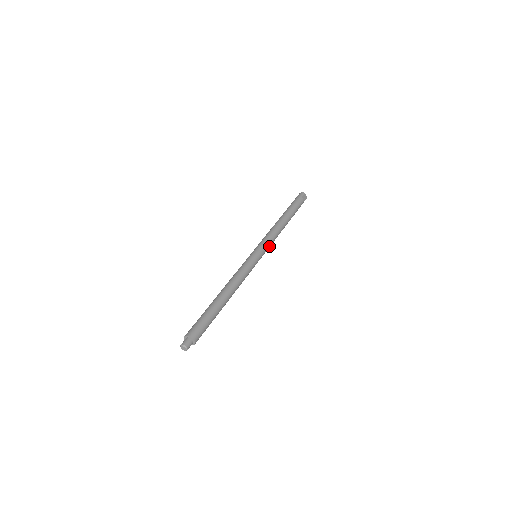
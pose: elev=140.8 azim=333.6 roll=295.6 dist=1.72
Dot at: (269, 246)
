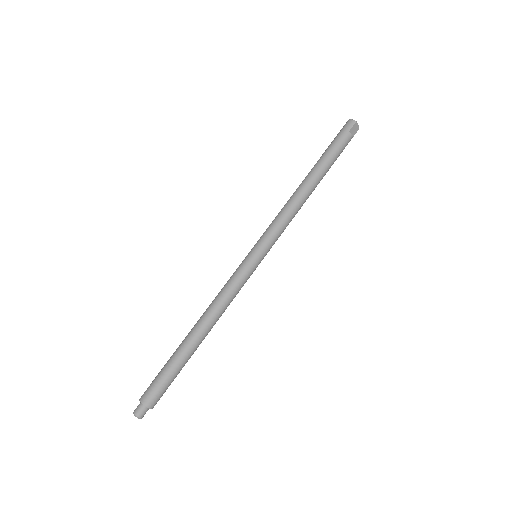
Dot at: (278, 236)
